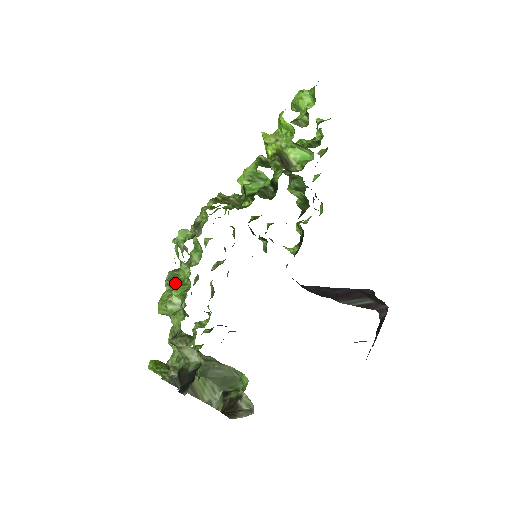
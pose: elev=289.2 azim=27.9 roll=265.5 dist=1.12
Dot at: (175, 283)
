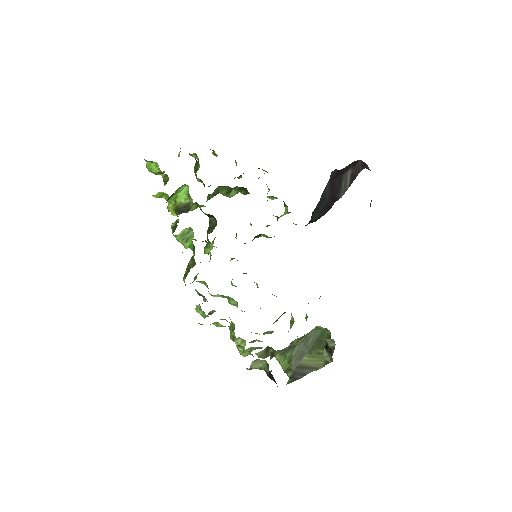
Dot at: (233, 333)
